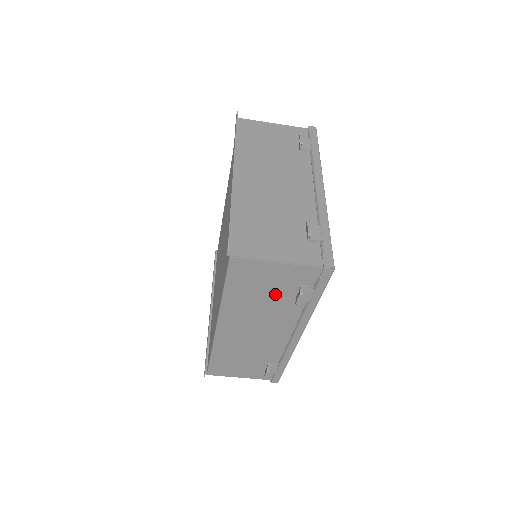
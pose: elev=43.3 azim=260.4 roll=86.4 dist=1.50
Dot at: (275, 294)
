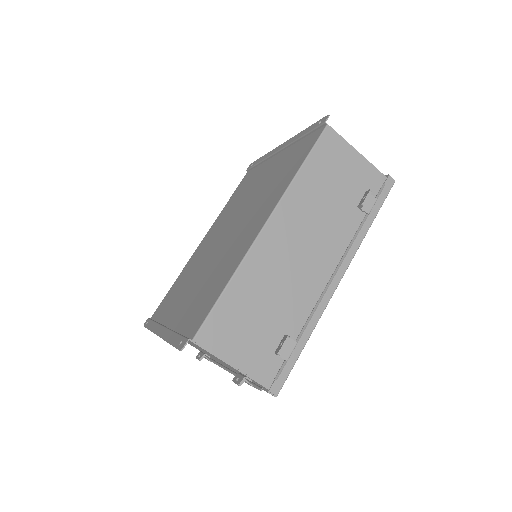
Dot at: (341, 194)
